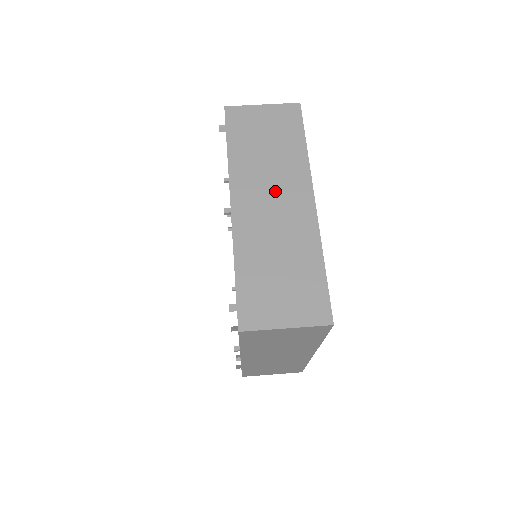
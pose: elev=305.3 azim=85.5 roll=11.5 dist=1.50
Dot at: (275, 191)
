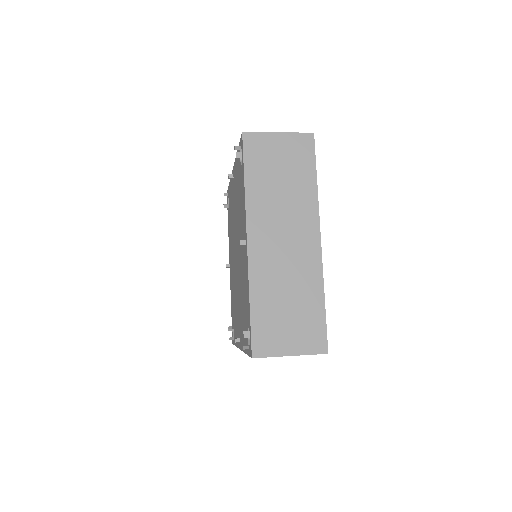
Dot at: (287, 228)
